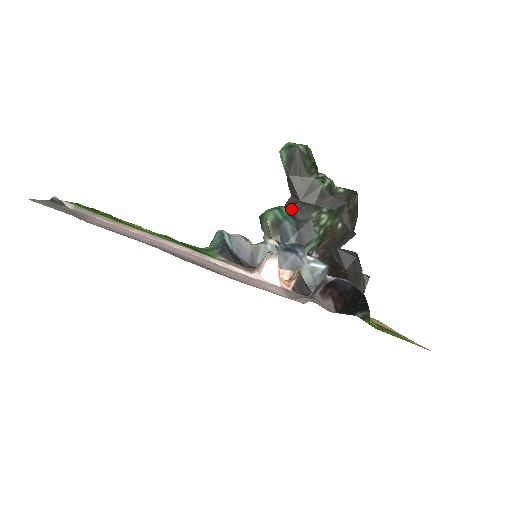
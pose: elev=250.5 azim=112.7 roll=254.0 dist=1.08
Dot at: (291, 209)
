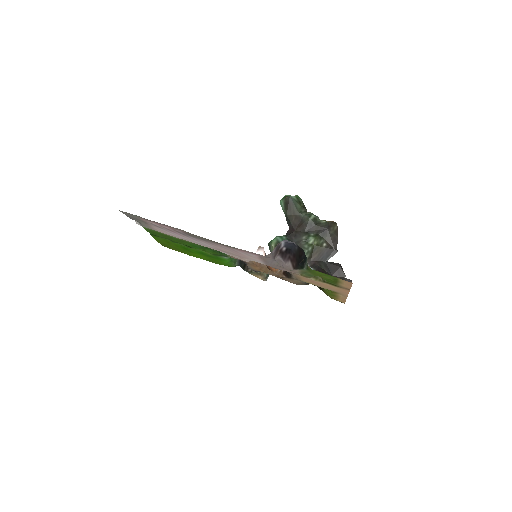
Dot at: (289, 236)
